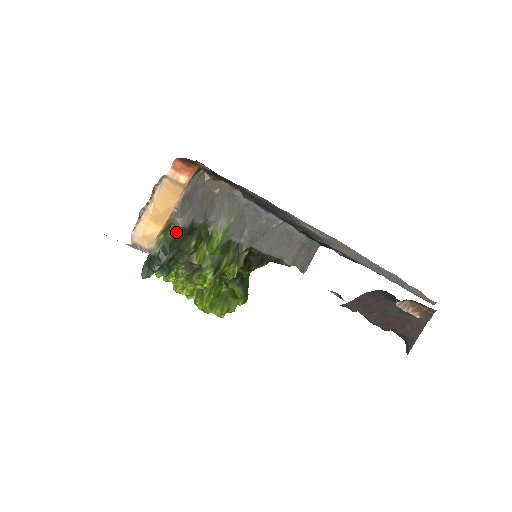
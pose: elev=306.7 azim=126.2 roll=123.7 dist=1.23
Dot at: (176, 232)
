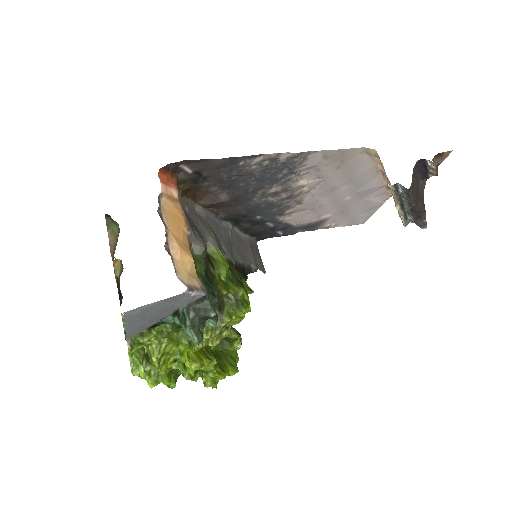
Dot at: (202, 259)
